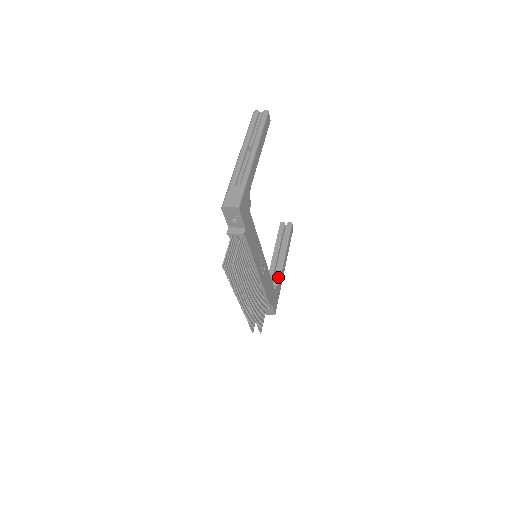
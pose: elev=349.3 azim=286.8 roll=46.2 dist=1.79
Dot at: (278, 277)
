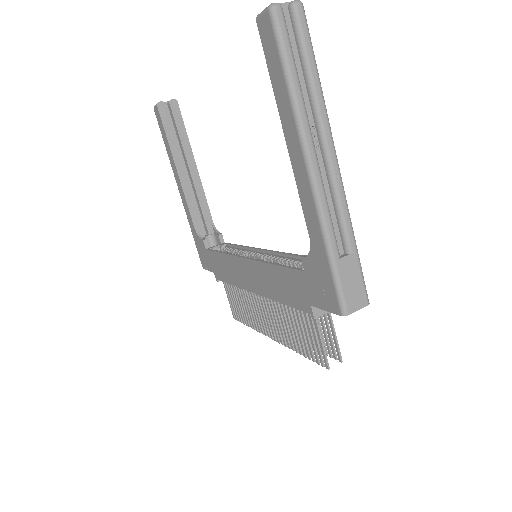
Dot at: (206, 212)
